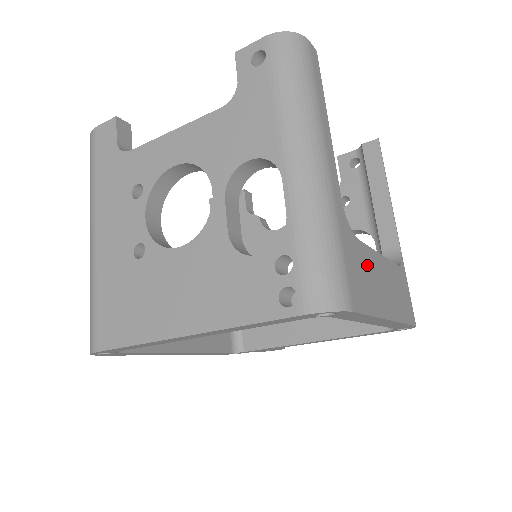
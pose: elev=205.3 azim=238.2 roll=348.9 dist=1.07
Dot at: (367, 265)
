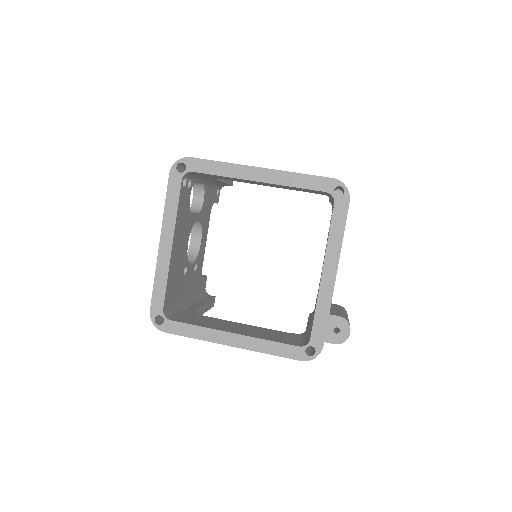
Dot at: occluded
